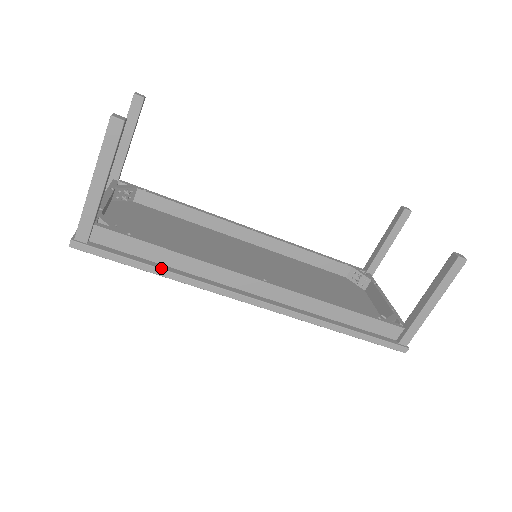
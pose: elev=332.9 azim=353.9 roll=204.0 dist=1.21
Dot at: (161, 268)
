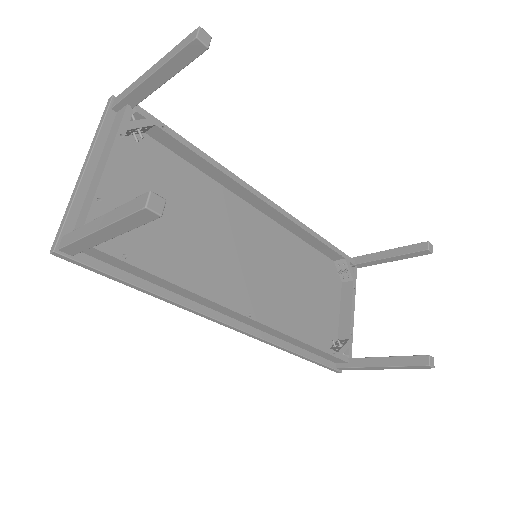
Dot at: (149, 290)
